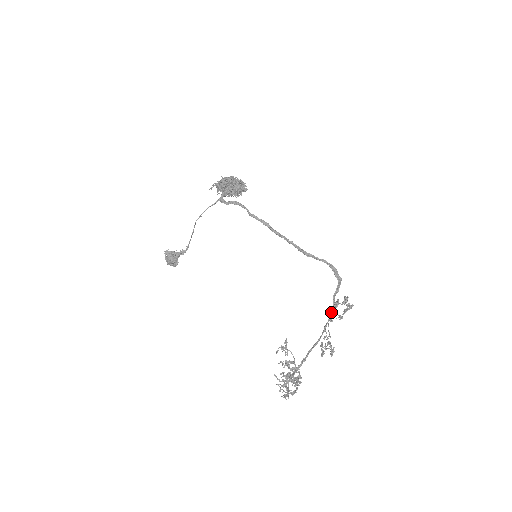
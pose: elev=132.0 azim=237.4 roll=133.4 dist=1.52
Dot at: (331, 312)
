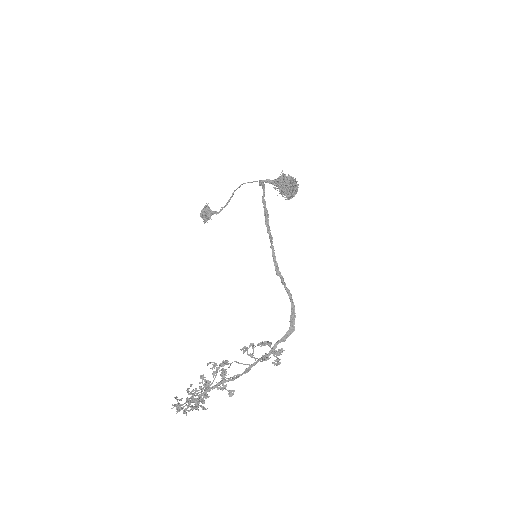
Dot at: occluded
